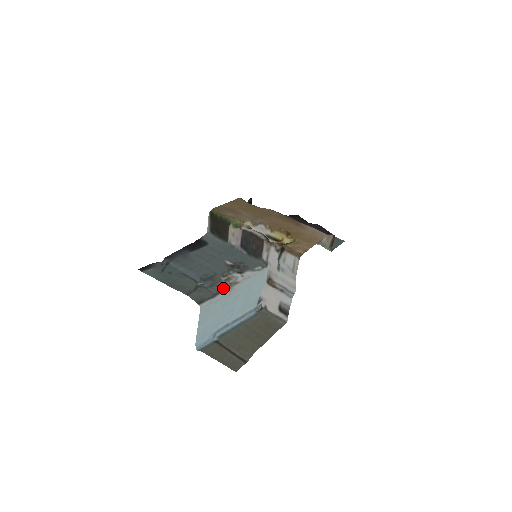
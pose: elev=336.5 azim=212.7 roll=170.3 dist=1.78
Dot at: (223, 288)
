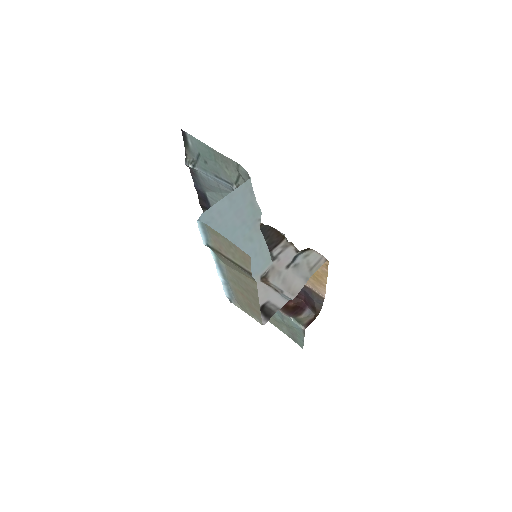
Dot at: occluded
